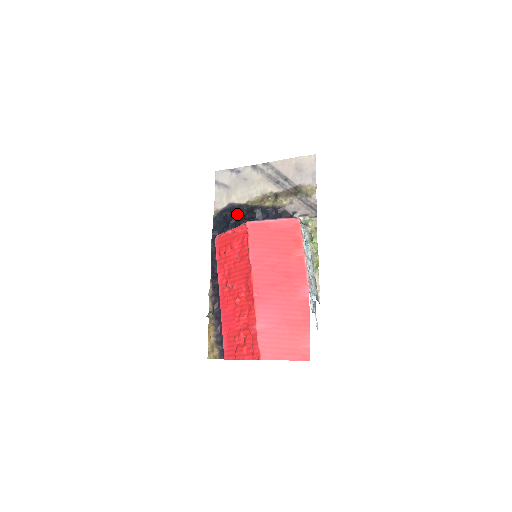
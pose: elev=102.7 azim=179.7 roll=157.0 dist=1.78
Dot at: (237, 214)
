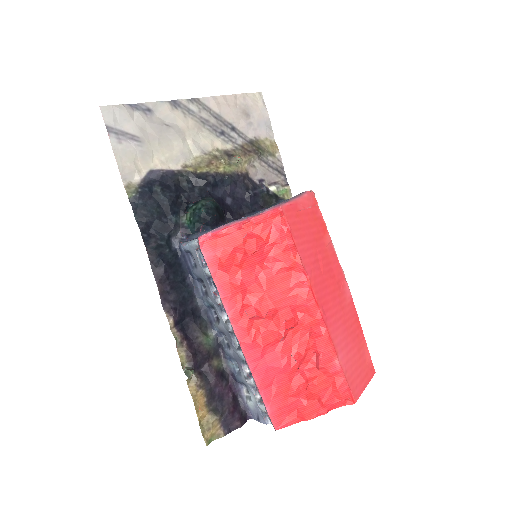
Dot at: (176, 189)
